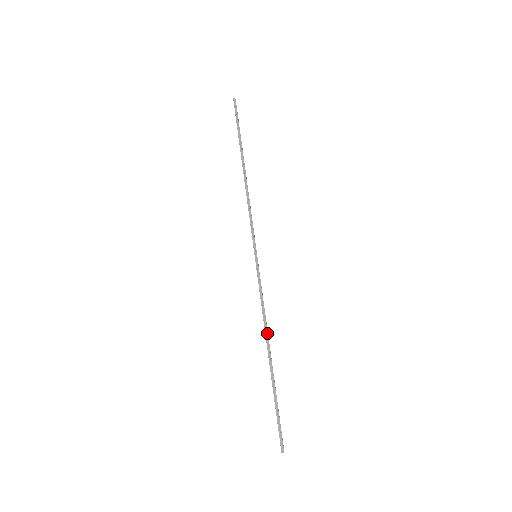
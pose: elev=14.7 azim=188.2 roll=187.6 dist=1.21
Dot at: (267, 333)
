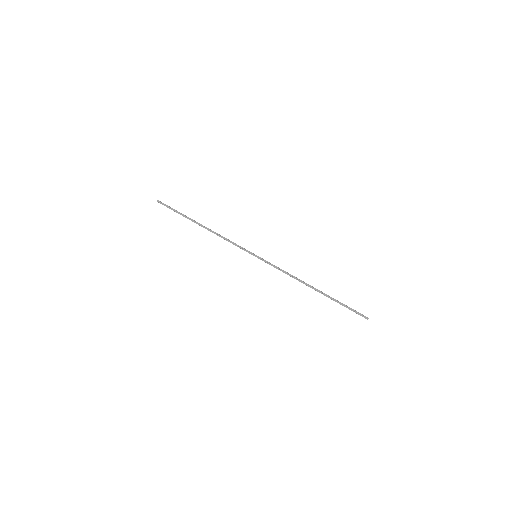
Dot at: (301, 281)
